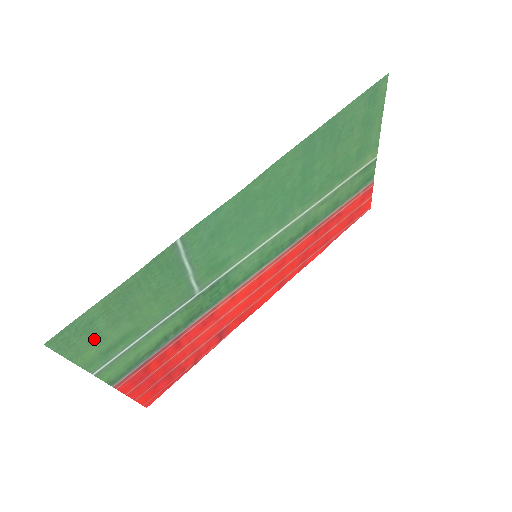
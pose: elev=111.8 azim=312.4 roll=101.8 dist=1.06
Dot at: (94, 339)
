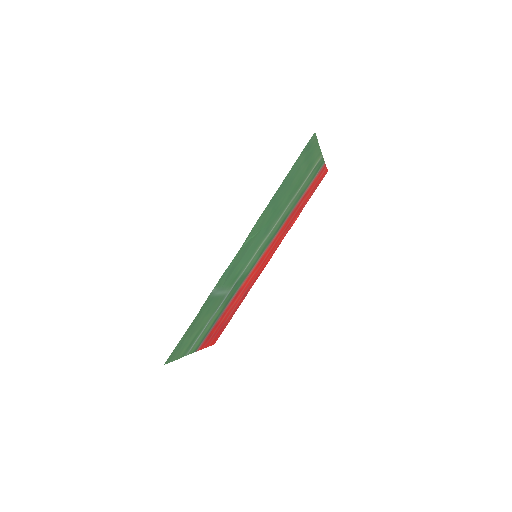
Dot at: (183, 347)
